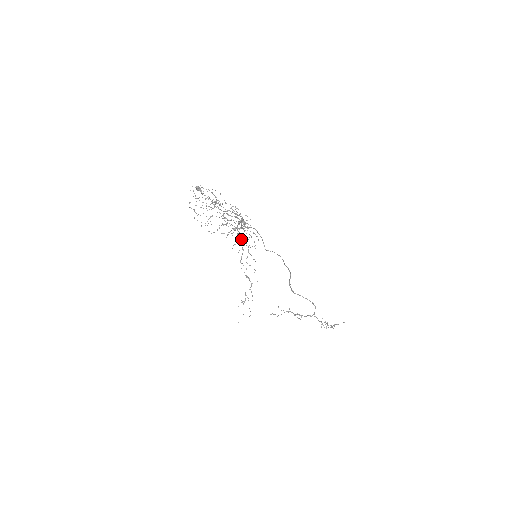
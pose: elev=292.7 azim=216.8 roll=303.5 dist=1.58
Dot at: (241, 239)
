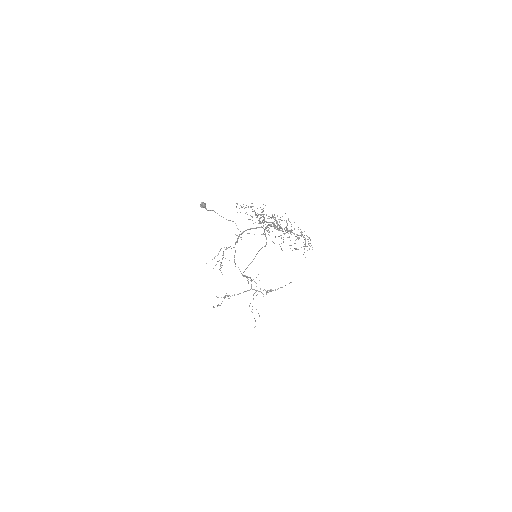
Dot at: occluded
